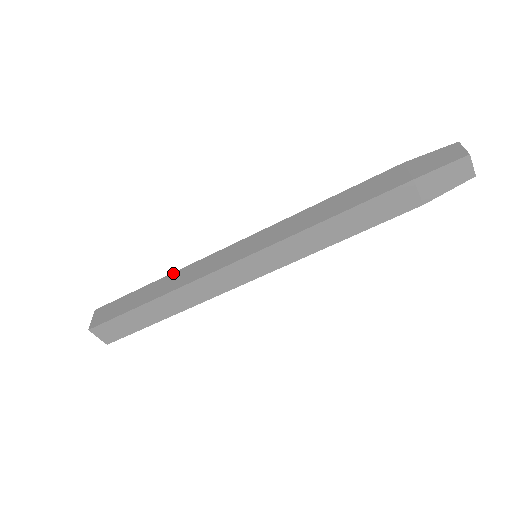
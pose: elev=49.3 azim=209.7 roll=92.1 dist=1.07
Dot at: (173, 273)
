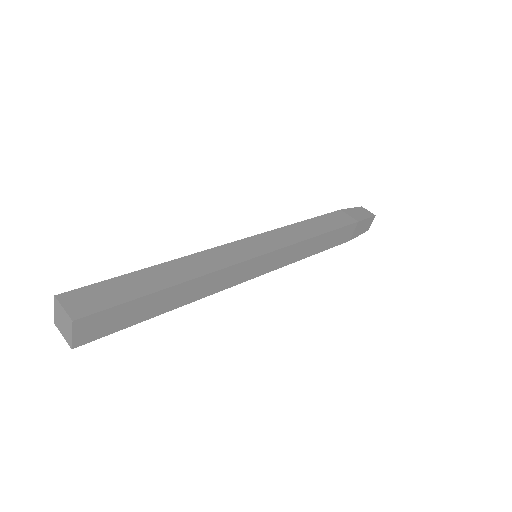
Dot at: (178, 259)
